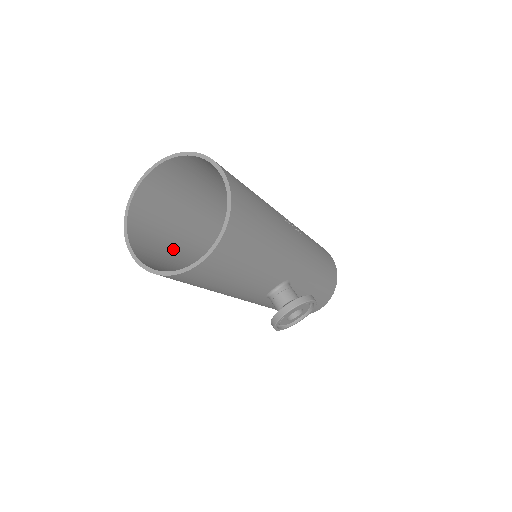
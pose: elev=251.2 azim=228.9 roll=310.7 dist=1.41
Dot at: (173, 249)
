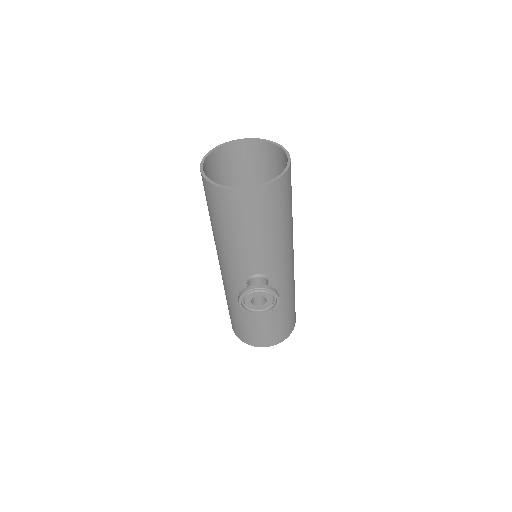
Dot at: occluded
